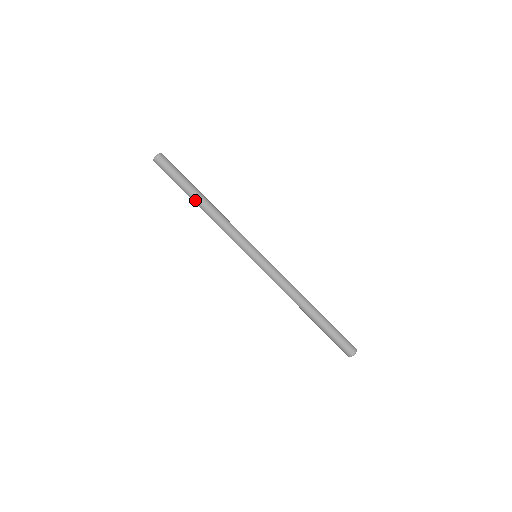
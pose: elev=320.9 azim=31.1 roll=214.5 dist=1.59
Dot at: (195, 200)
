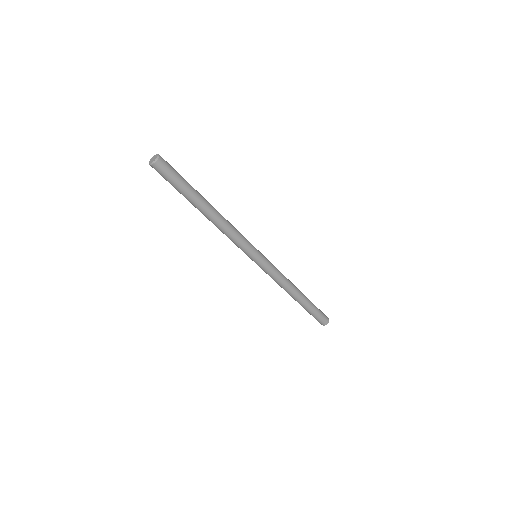
Dot at: occluded
